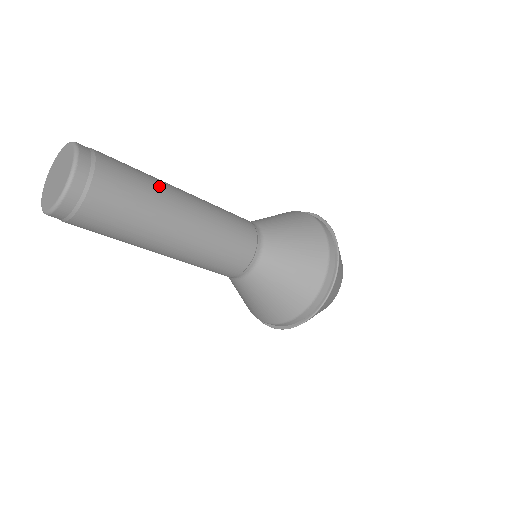
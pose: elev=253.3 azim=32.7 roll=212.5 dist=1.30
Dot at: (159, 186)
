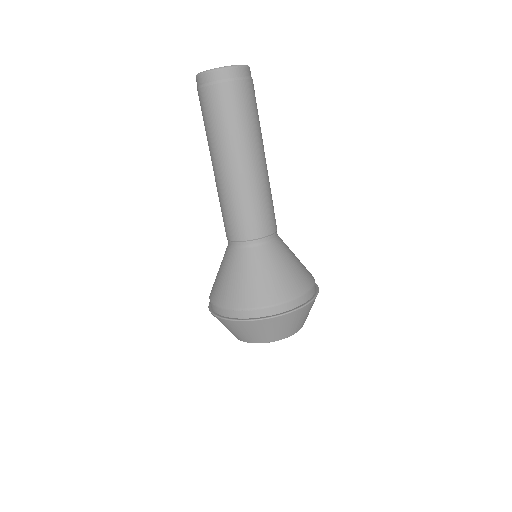
Dot at: (259, 133)
